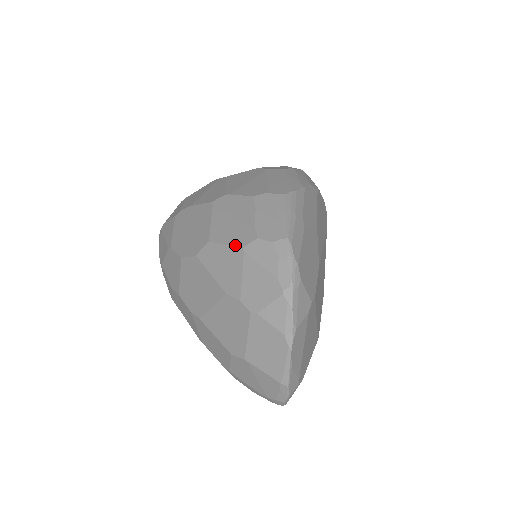
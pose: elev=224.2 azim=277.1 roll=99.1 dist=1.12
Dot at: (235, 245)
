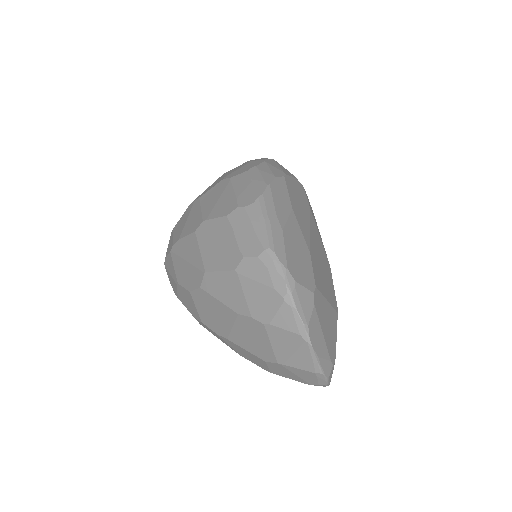
Dot at: (228, 269)
